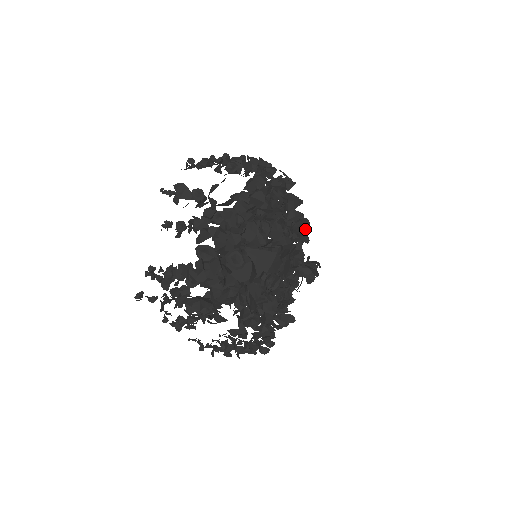
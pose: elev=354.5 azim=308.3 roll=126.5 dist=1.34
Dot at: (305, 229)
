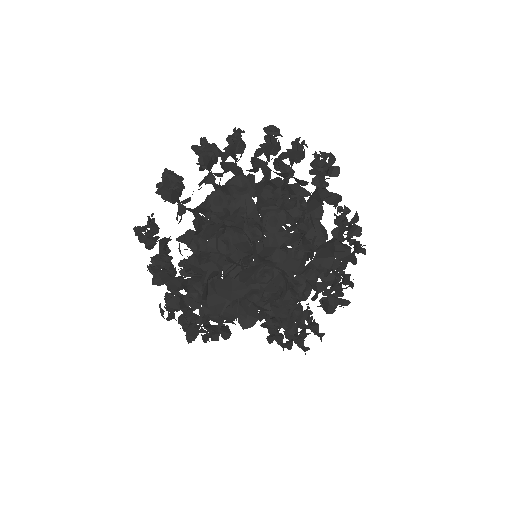
Dot at: (326, 189)
